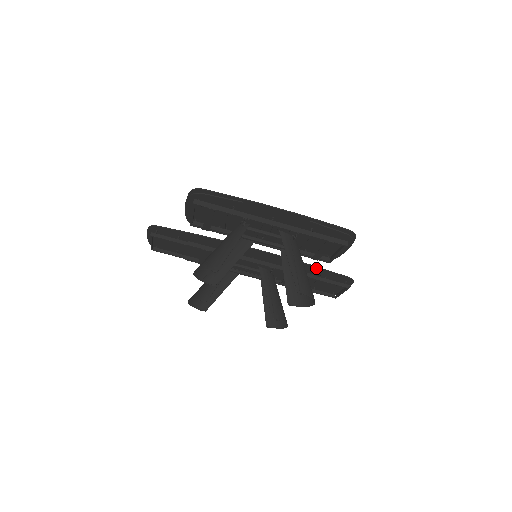
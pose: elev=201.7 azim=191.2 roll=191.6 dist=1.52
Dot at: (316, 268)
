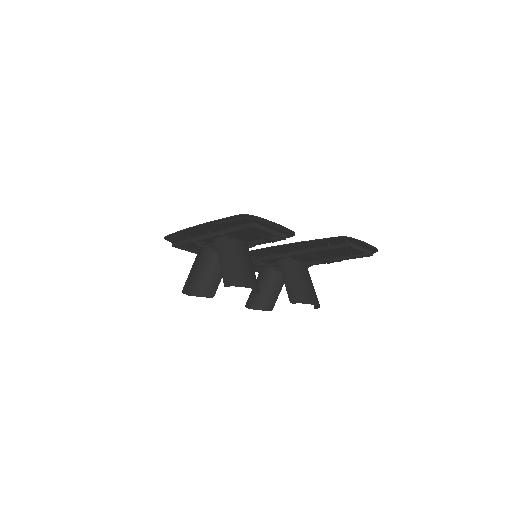
Dot at: (309, 242)
